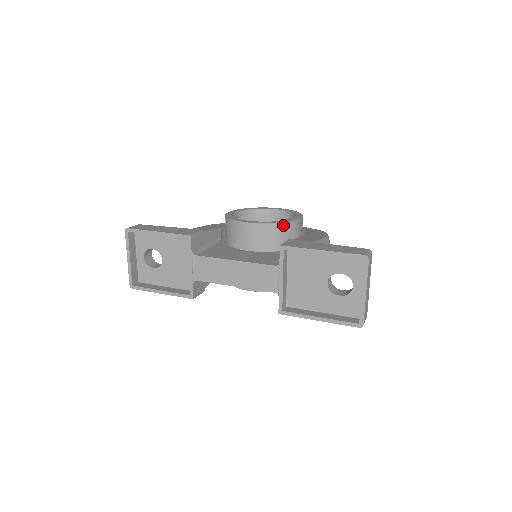
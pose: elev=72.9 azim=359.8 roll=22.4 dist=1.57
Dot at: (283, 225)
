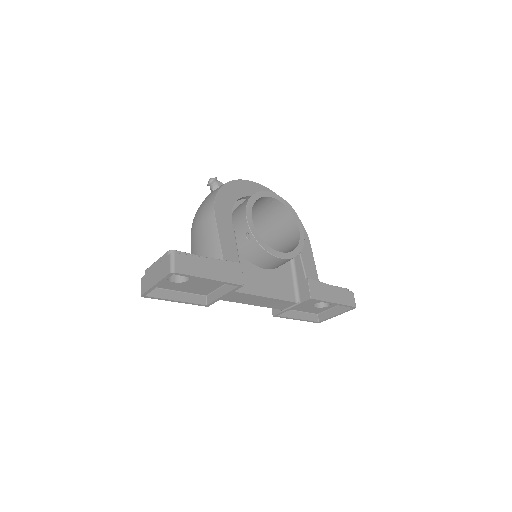
Dot at: (299, 253)
